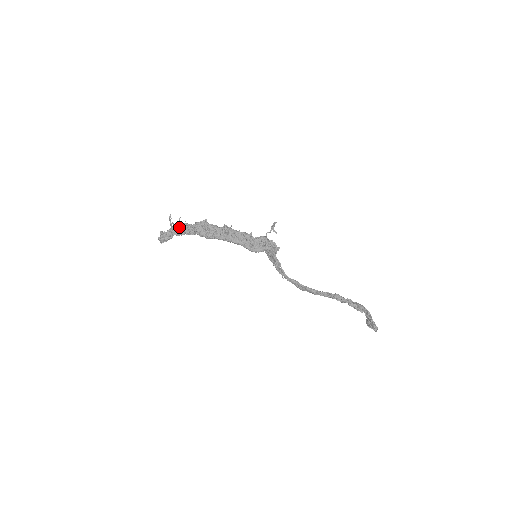
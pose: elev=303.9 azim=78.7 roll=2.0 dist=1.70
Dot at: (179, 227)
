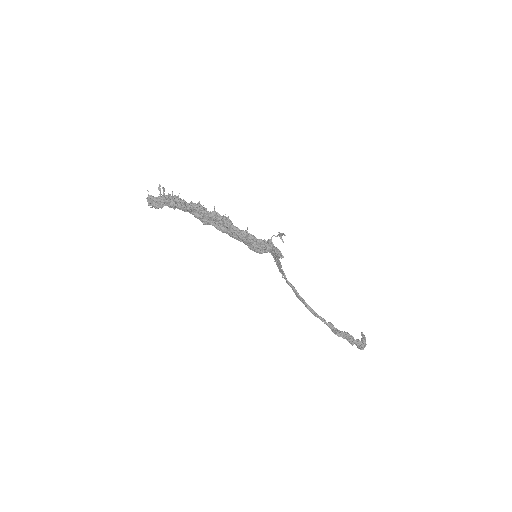
Dot at: (170, 201)
